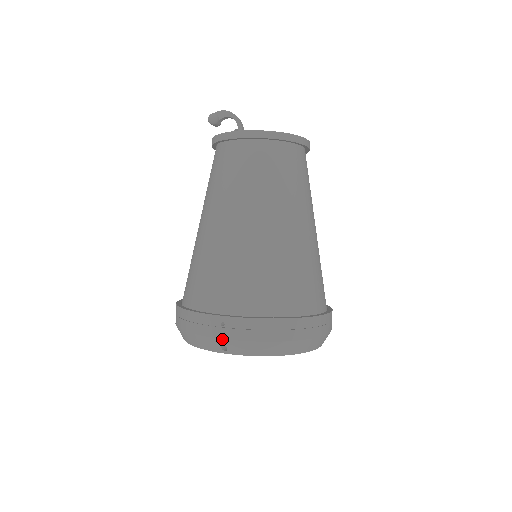
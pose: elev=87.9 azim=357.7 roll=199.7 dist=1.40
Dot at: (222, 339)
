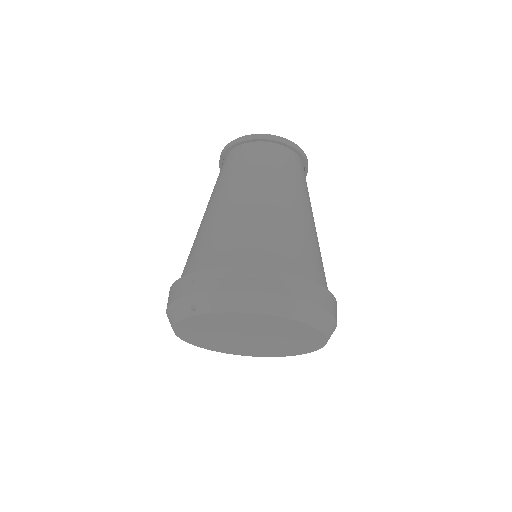
Dot at: (191, 295)
